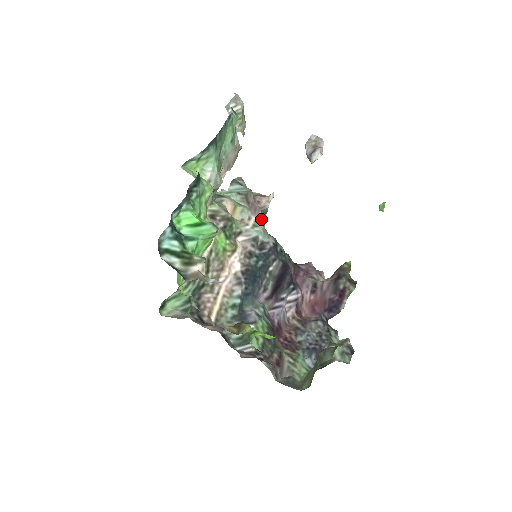
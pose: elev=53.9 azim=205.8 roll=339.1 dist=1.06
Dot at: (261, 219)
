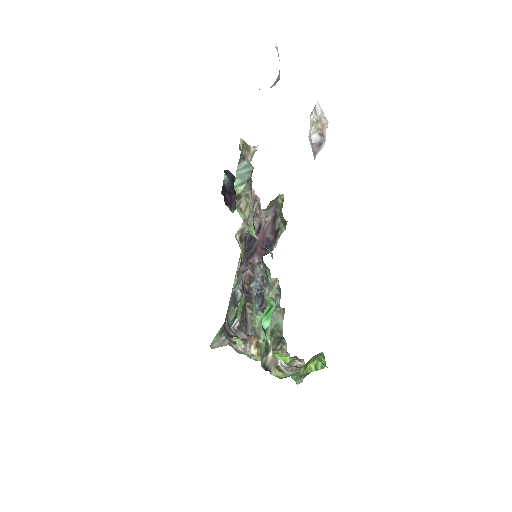
Dot at: occluded
